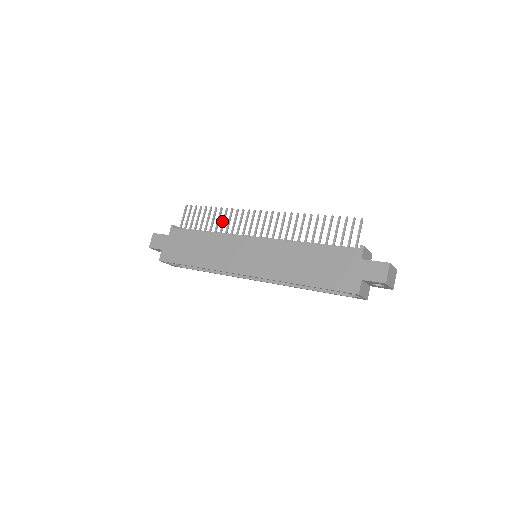
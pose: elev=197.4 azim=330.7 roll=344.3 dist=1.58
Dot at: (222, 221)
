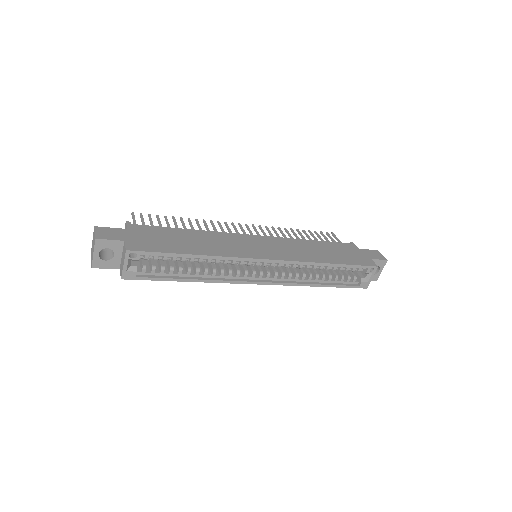
Dot at: (199, 226)
